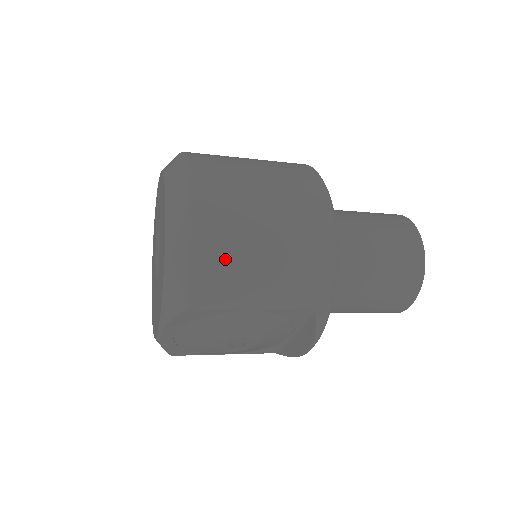
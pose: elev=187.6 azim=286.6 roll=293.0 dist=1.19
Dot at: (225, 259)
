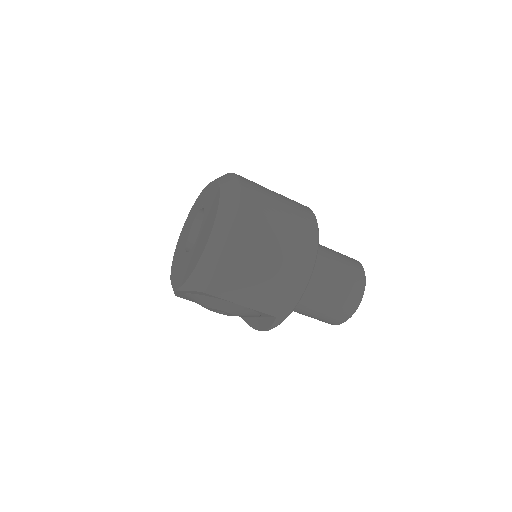
Dot at: (237, 274)
